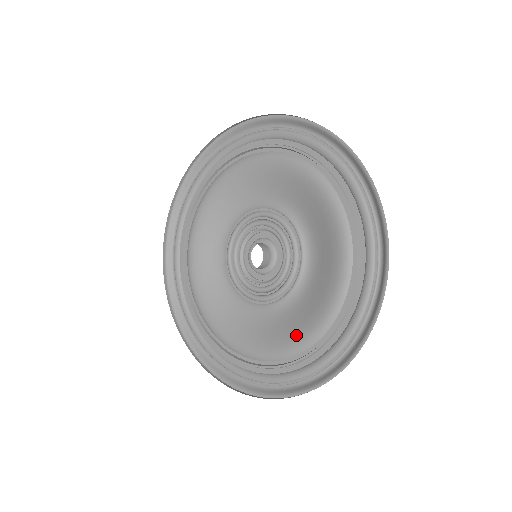
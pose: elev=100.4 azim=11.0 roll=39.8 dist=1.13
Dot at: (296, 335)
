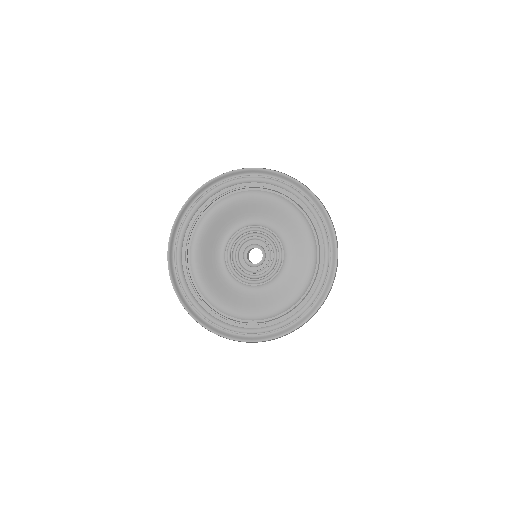
Dot at: (299, 285)
